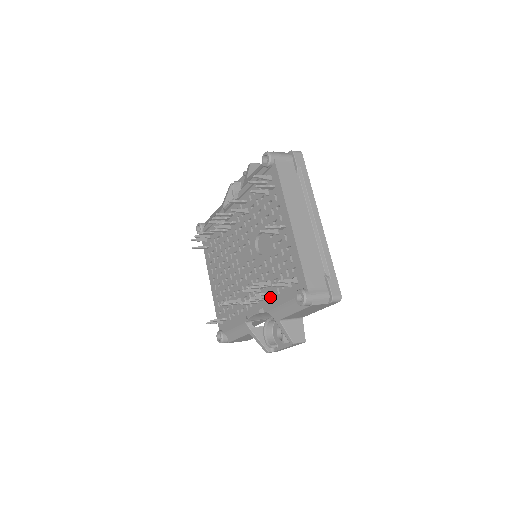
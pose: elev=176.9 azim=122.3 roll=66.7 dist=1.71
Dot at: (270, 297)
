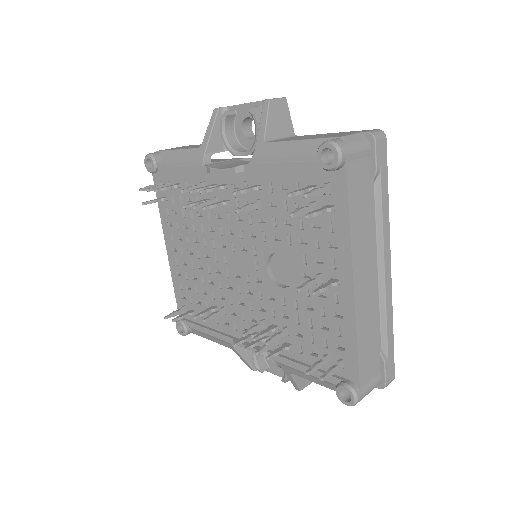
Dot at: occluded
